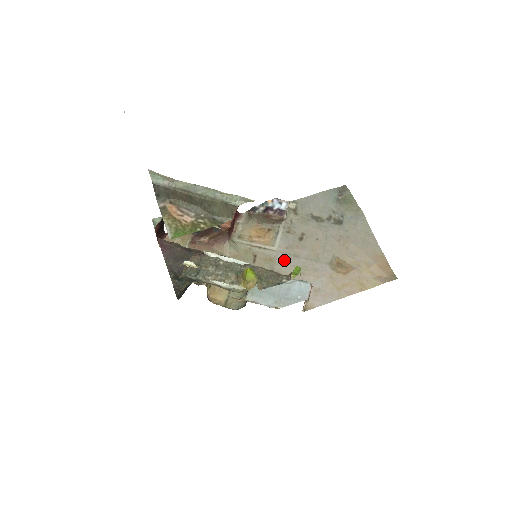
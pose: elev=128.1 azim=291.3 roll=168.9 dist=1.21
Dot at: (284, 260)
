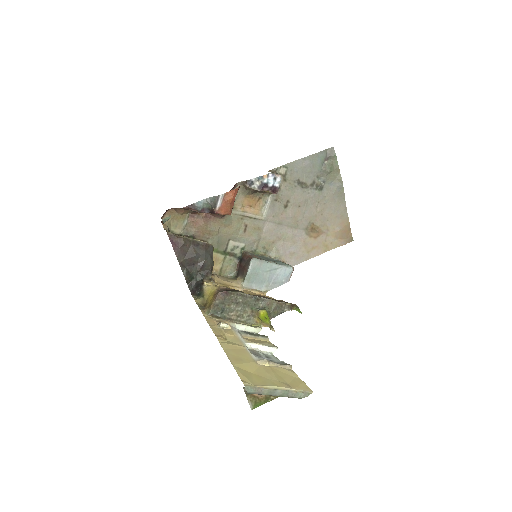
Dot at: (270, 228)
